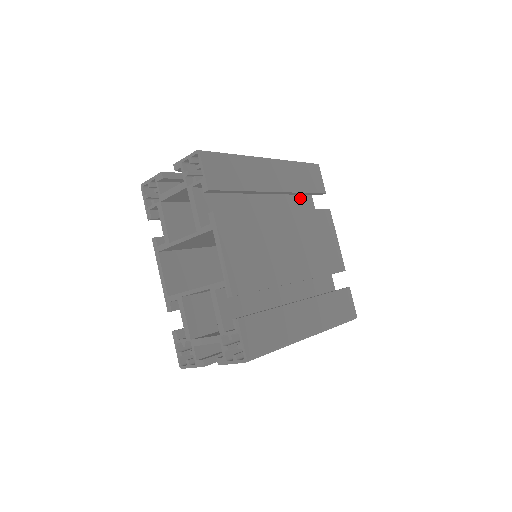
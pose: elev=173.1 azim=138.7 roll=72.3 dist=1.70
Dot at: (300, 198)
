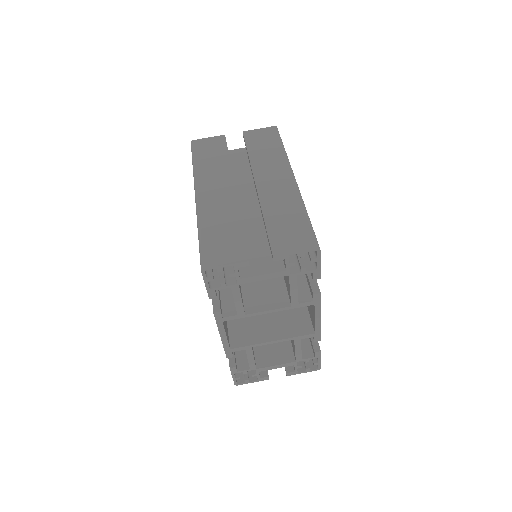
Dot at: occluded
